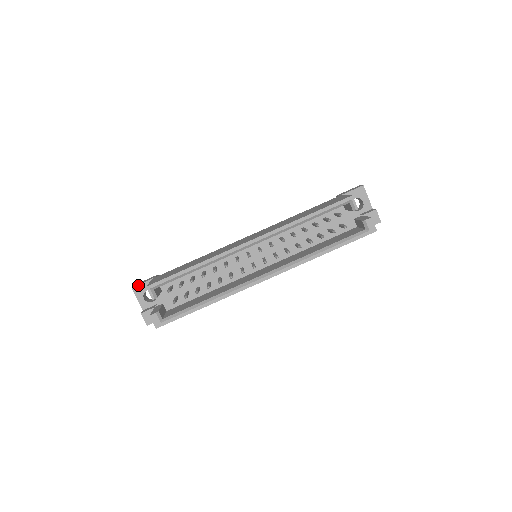
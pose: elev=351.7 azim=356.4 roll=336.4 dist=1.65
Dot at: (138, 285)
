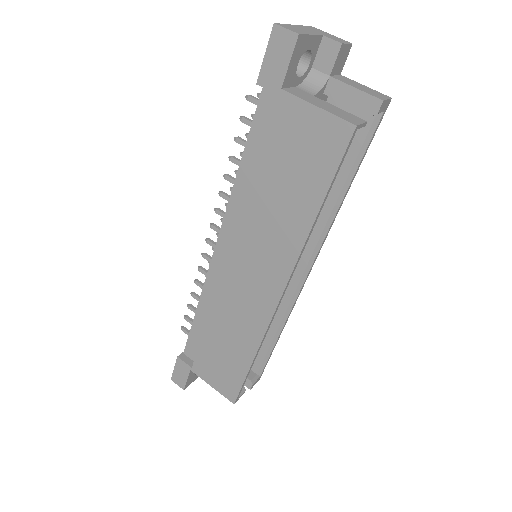
Dot at: (186, 384)
